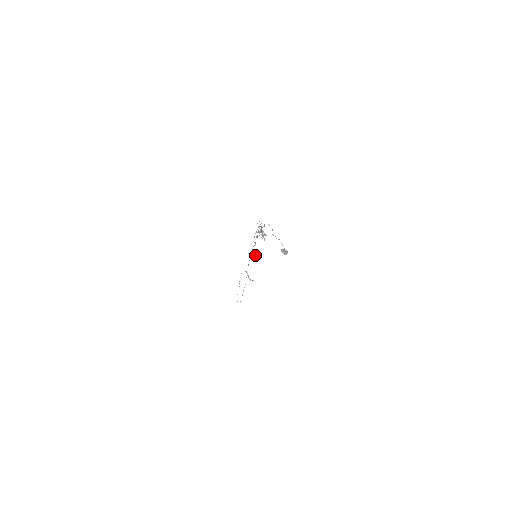
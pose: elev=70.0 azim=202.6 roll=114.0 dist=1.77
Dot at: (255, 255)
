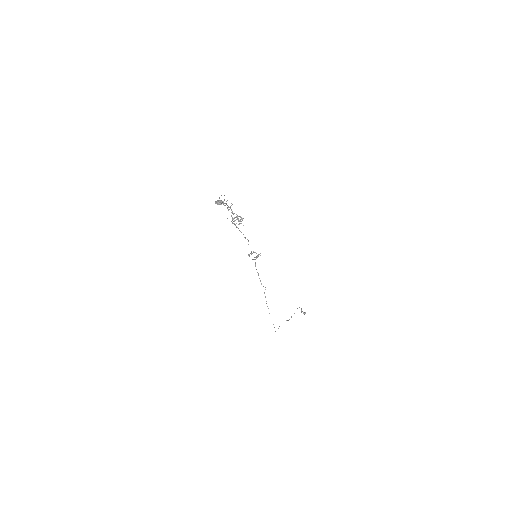
Dot at: (256, 256)
